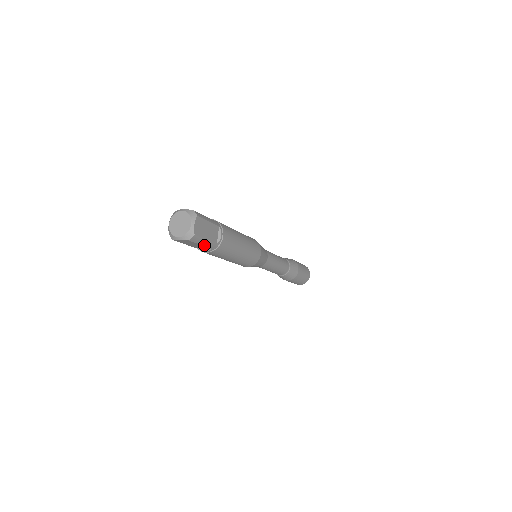
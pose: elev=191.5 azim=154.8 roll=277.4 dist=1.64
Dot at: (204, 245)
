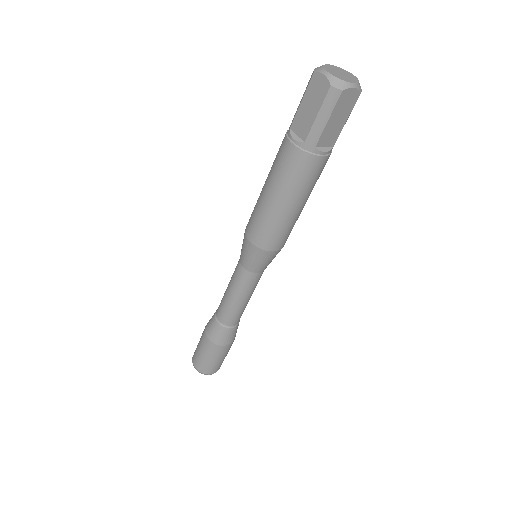
Dot at: occluded
